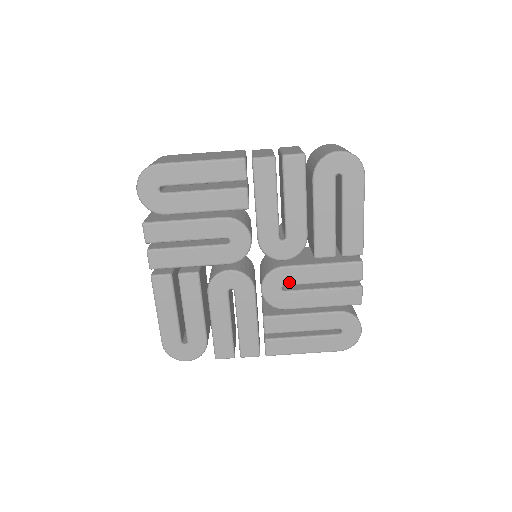
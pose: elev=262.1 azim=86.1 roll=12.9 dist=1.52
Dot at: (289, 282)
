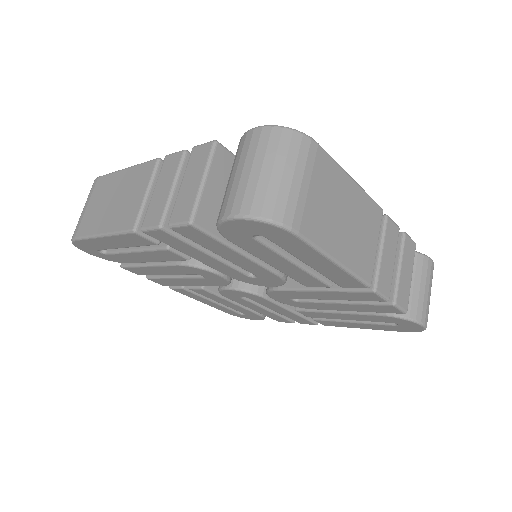
Dot at: (255, 300)
